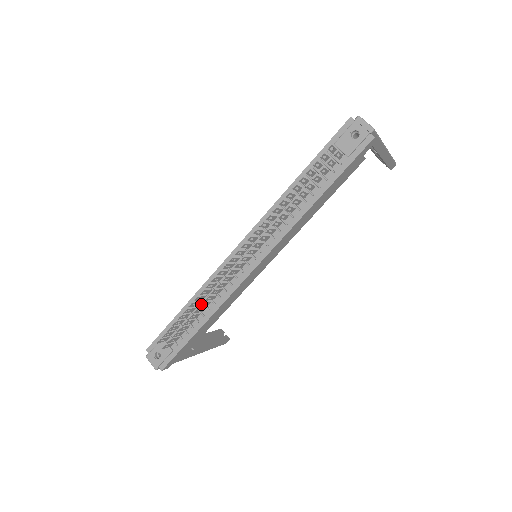
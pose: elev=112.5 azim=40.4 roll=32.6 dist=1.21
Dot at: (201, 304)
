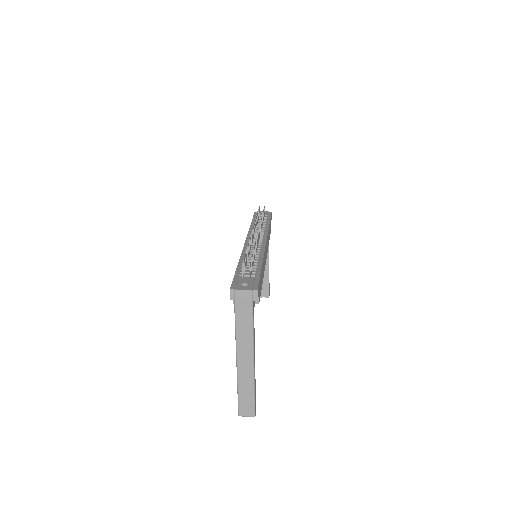
Dot at: (255, 243)
